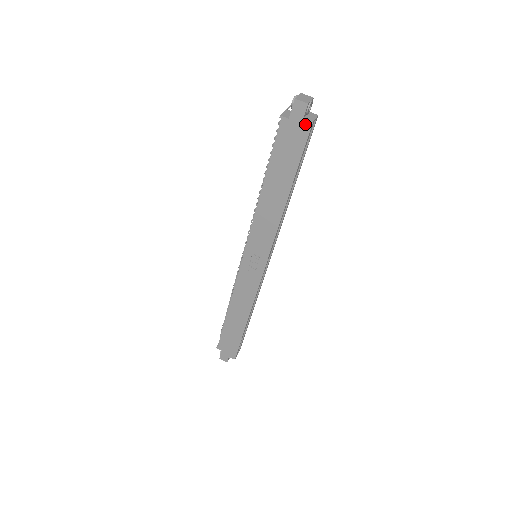
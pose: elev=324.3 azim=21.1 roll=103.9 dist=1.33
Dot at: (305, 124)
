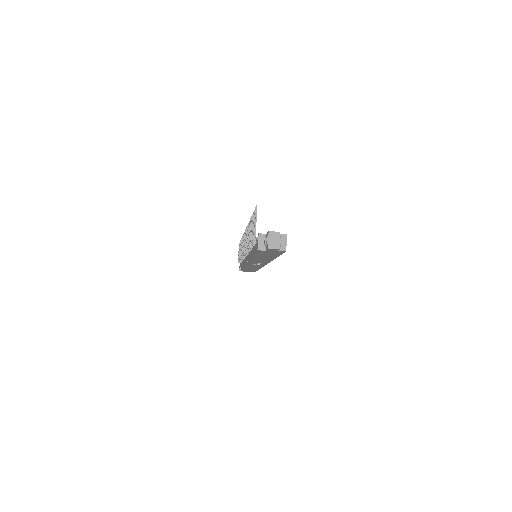
Dot at: (280, 251)
